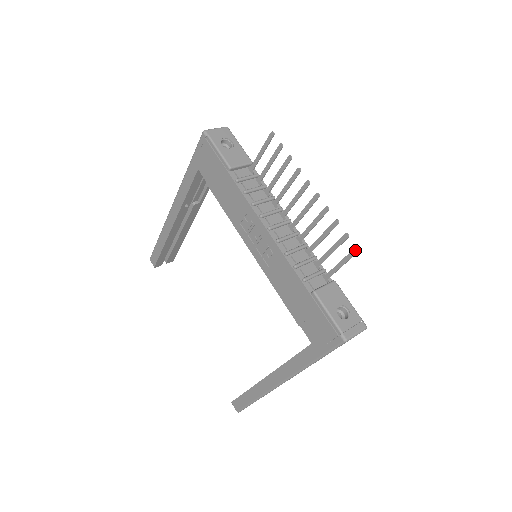
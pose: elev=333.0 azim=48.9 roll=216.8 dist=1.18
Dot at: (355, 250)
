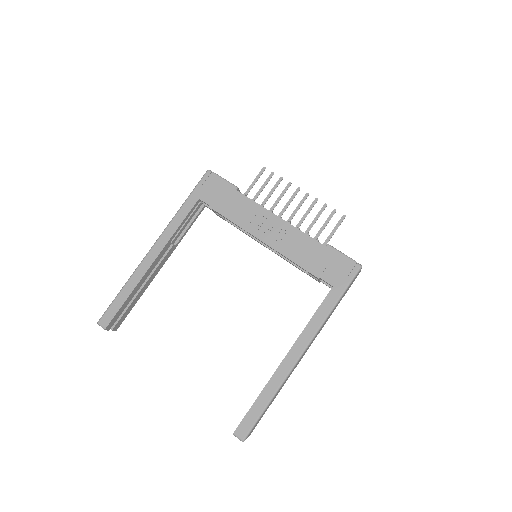
Dot at: (343, 217)
